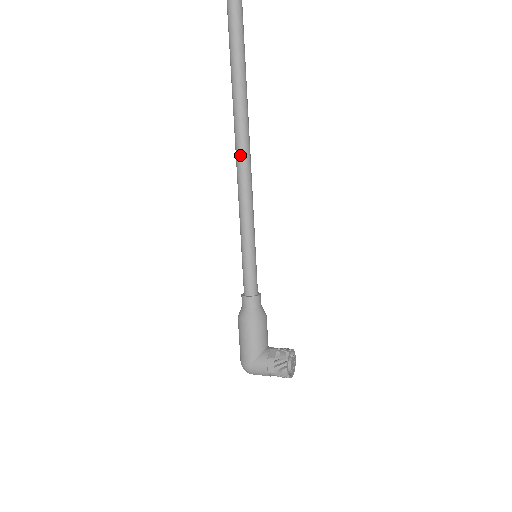
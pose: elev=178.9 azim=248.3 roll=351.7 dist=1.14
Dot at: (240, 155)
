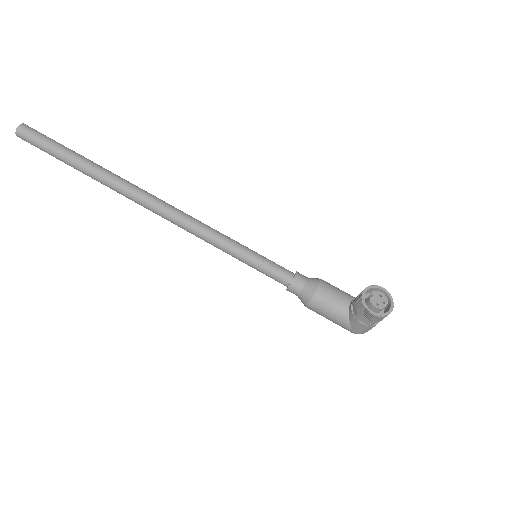
Dot at: (159, 215)
